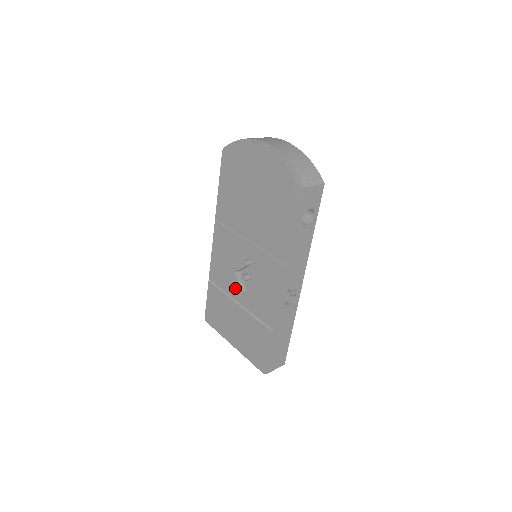
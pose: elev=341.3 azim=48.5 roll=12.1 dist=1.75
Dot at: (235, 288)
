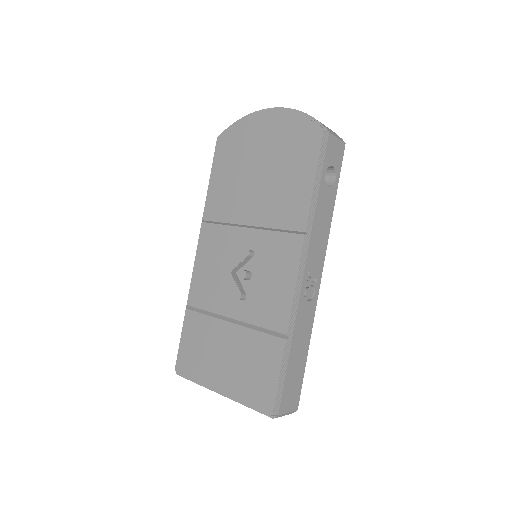
Dot at: (228, 300)
